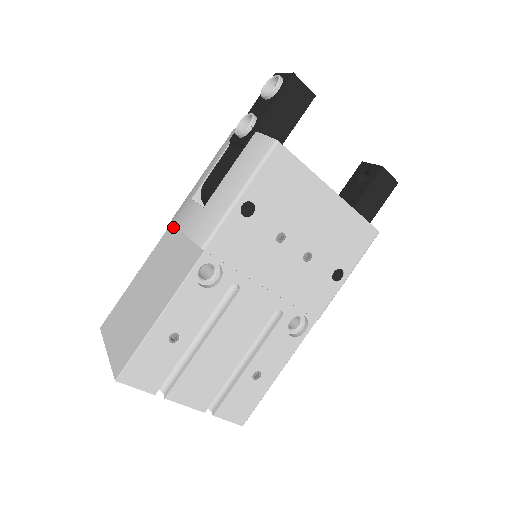
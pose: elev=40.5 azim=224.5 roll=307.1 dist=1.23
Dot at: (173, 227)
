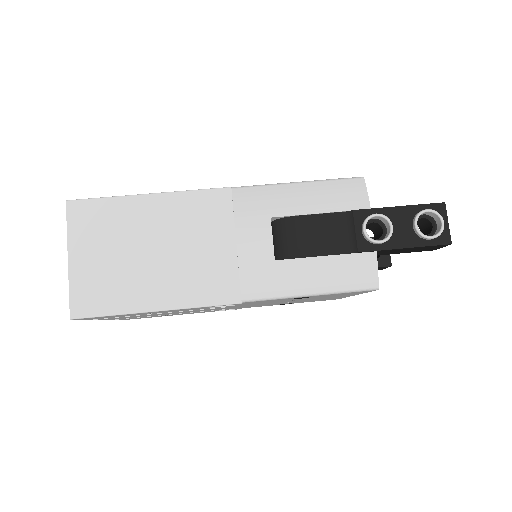
Dot at: (227, 200)
